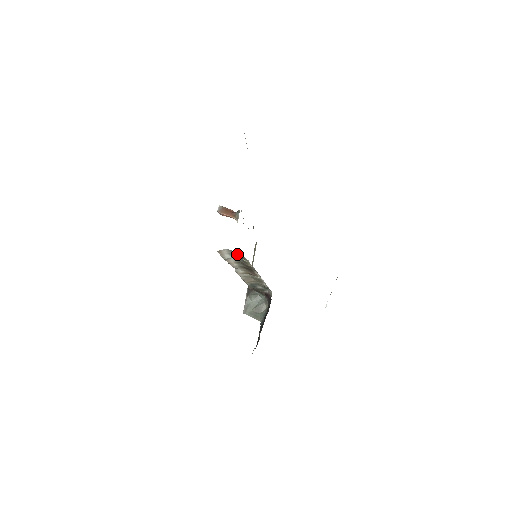
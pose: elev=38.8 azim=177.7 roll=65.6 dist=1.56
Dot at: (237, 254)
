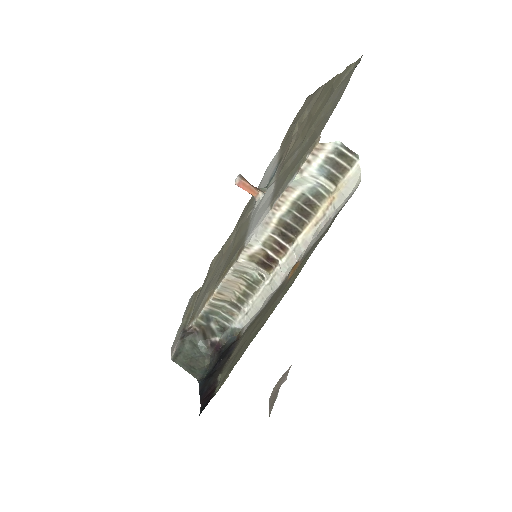
Dot at: (338, 162)
